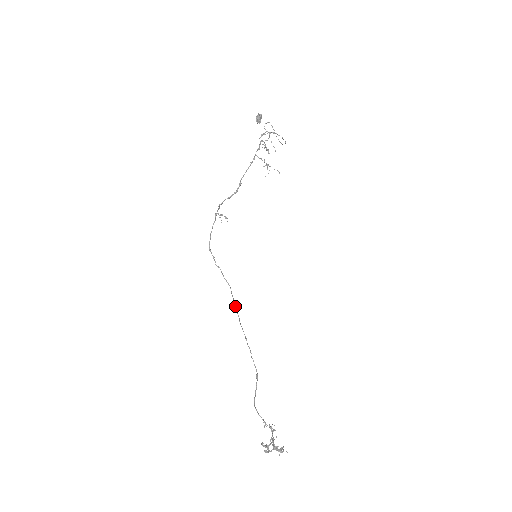
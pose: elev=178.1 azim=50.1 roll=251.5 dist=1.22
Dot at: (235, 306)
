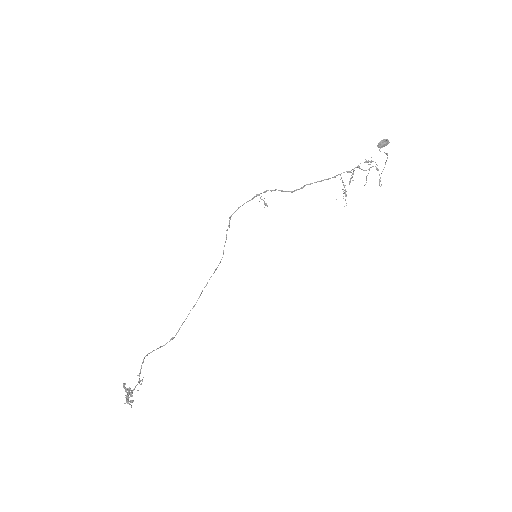
Dot at: (211, 276)
